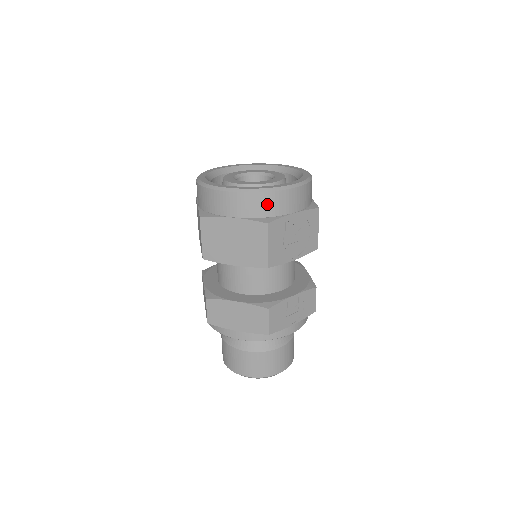
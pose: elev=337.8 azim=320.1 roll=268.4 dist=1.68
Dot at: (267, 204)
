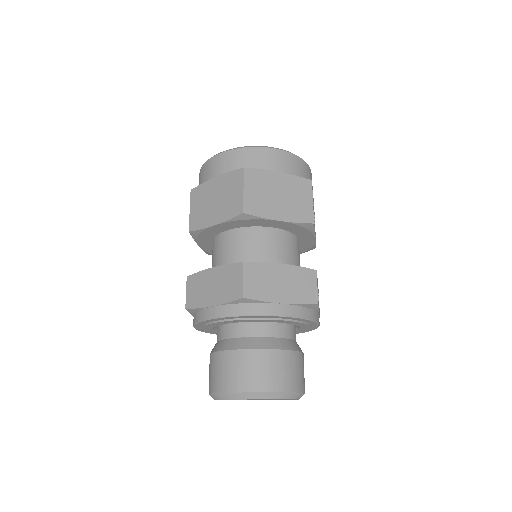
Dot at: (303, 170)
